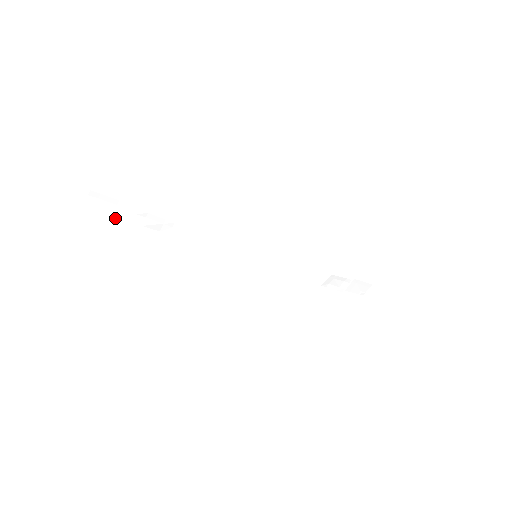
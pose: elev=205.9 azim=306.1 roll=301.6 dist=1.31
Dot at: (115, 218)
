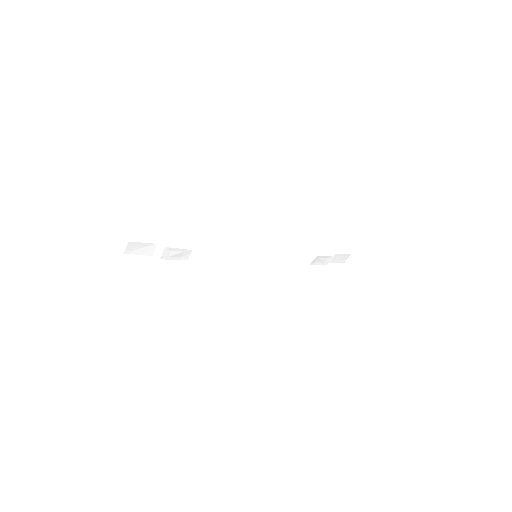
Dot at: (148, 255)
